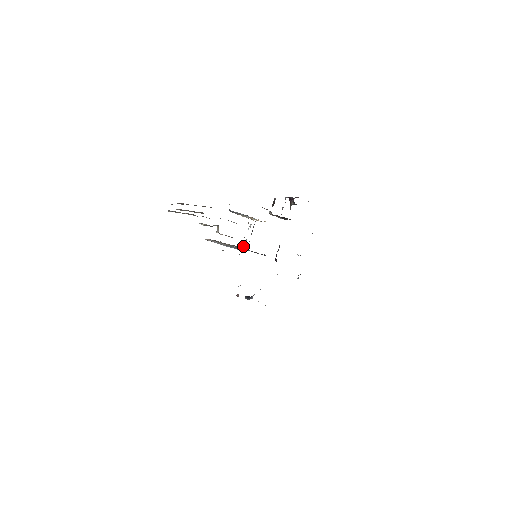
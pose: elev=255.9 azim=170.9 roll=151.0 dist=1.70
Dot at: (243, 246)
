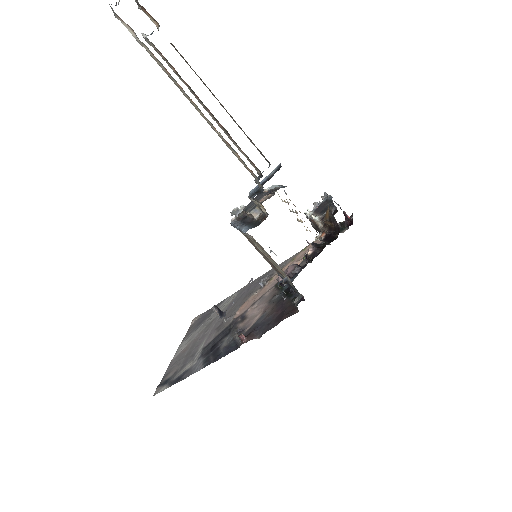
Dot at: (232, 214)
